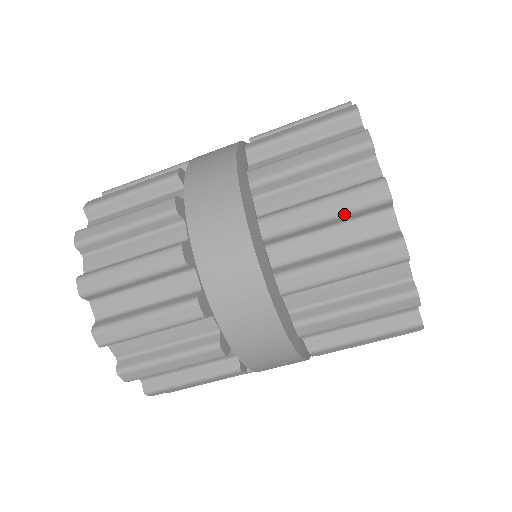
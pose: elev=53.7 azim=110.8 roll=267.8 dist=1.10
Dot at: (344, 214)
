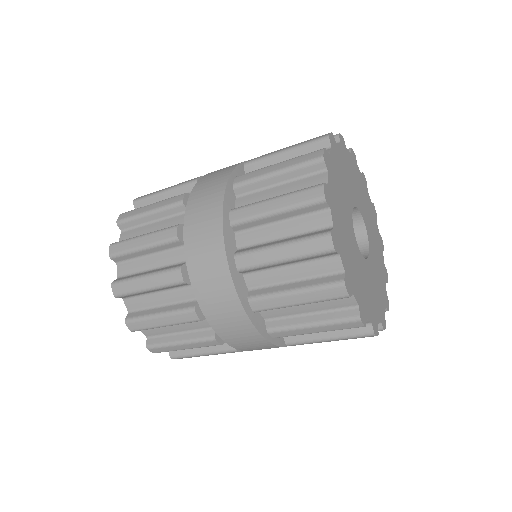
Dot at: (298, 258)
